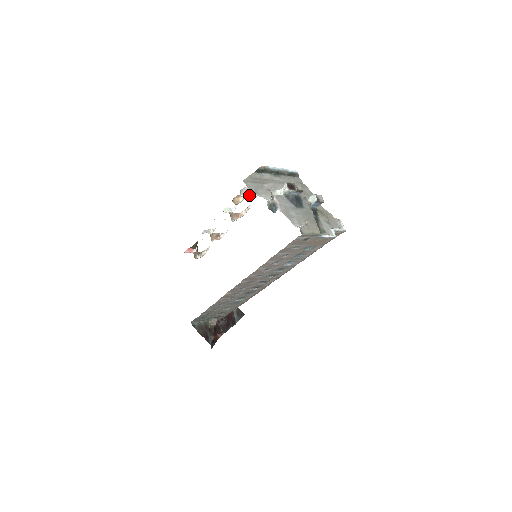
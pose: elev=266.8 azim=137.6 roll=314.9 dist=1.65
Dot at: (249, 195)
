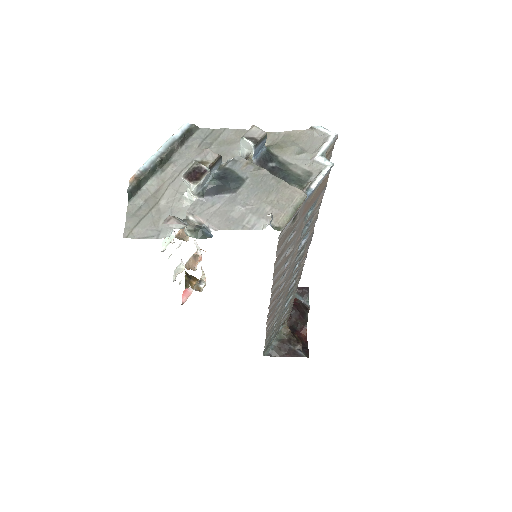
Dot at: occluded
